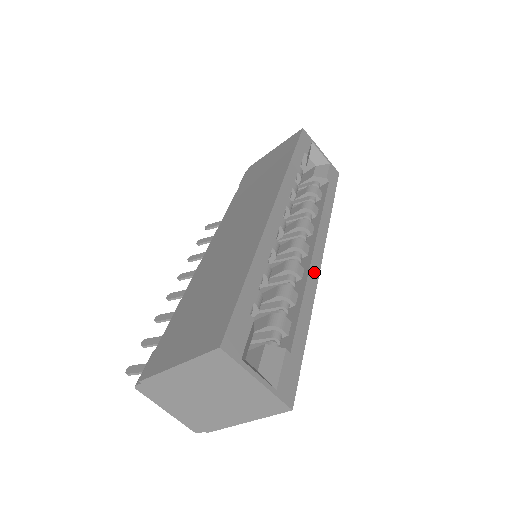
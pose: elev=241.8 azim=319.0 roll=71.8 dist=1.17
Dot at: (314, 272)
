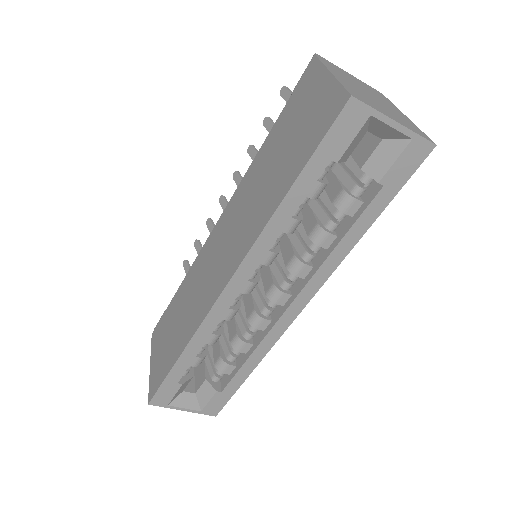
Dot at: (278, 330)
